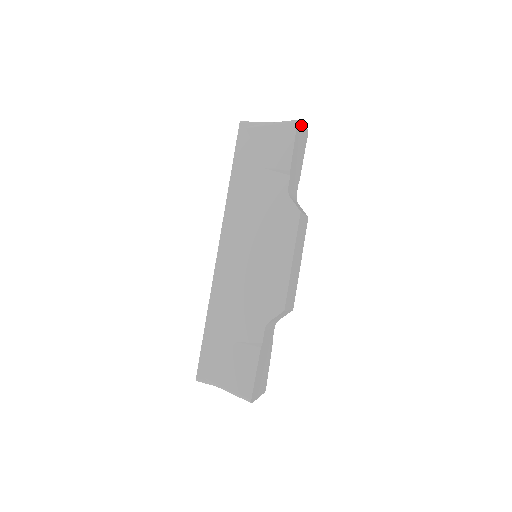
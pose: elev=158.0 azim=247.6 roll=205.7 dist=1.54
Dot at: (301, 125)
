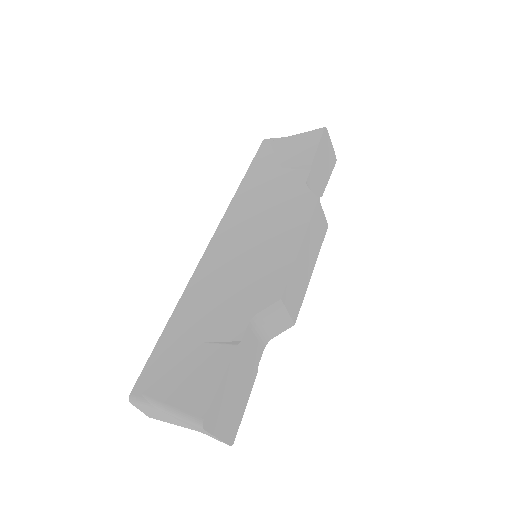
Dot at: (329, 139)
